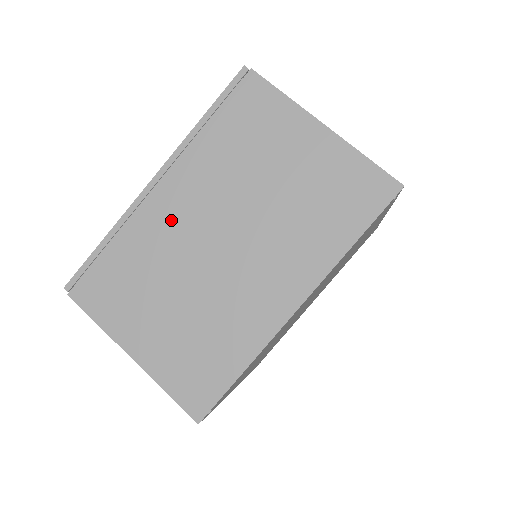
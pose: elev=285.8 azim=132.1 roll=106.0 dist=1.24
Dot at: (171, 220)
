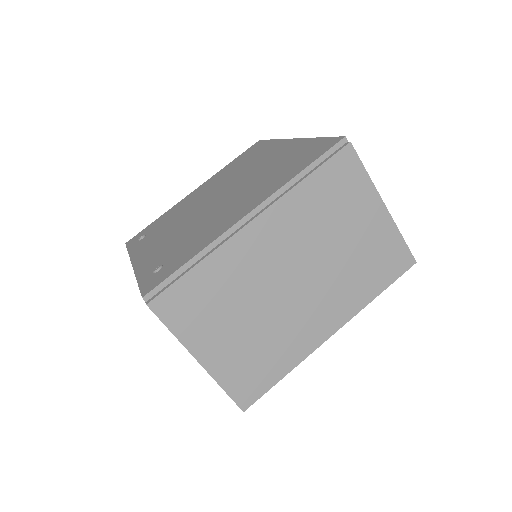
Dot at: occluded
